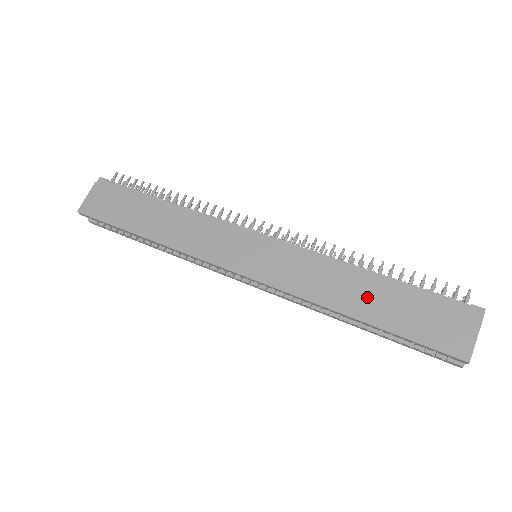
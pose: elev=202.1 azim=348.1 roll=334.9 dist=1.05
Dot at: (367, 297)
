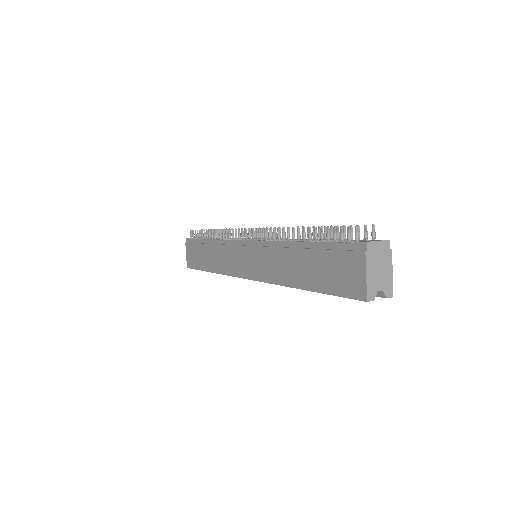
Dot at: (300, 267)
